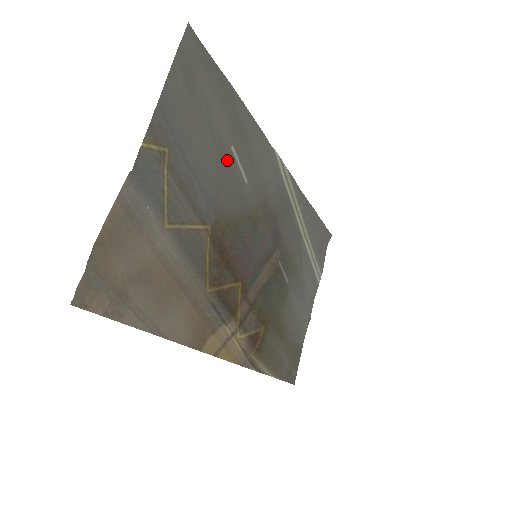
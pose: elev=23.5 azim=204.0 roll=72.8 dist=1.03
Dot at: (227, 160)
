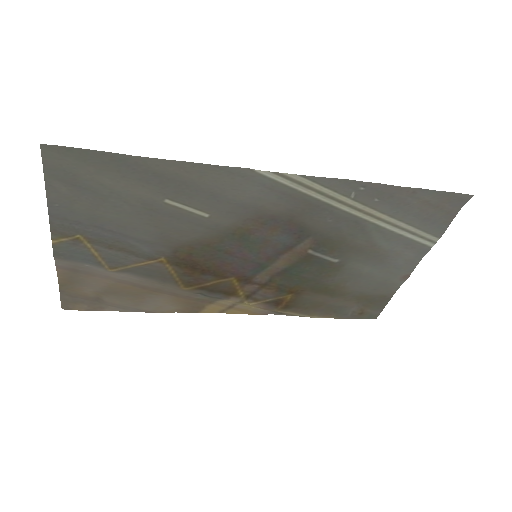
Dot at: (164, 211)
